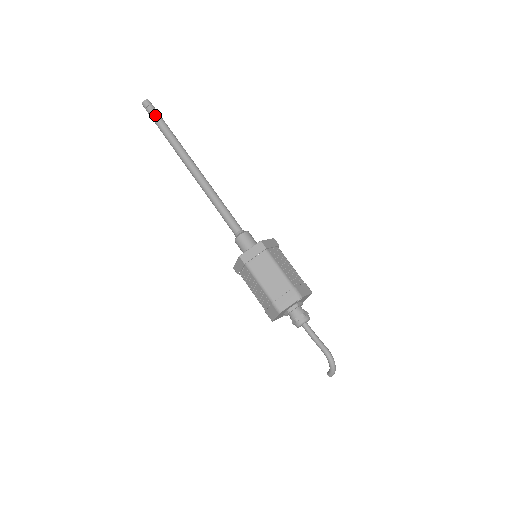
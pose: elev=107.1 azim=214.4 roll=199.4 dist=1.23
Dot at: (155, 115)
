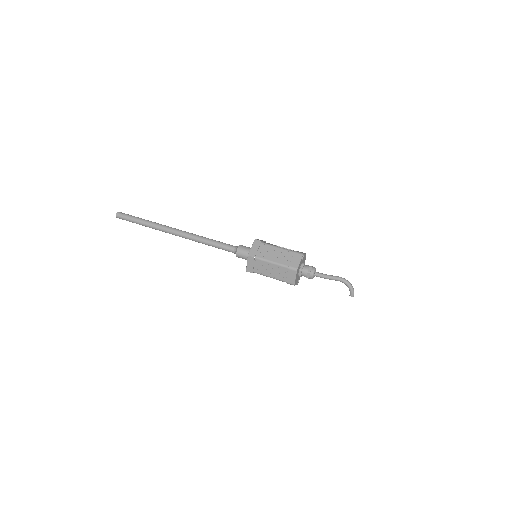
Dot at: (130, 217)
